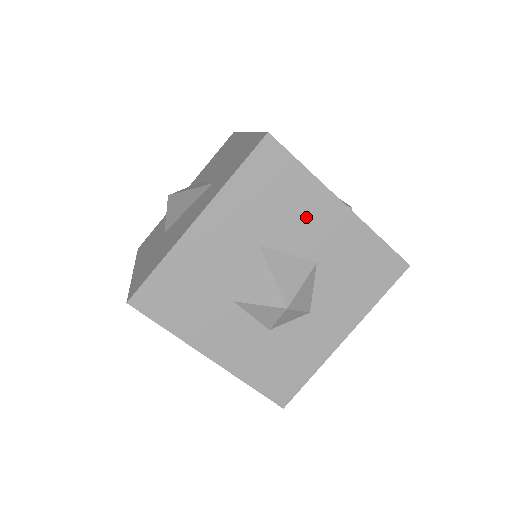
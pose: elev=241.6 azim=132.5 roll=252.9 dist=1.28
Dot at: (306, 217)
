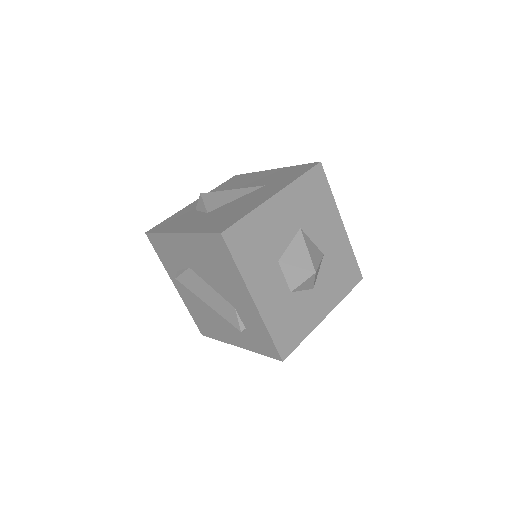
Dot at: (325, 222)
